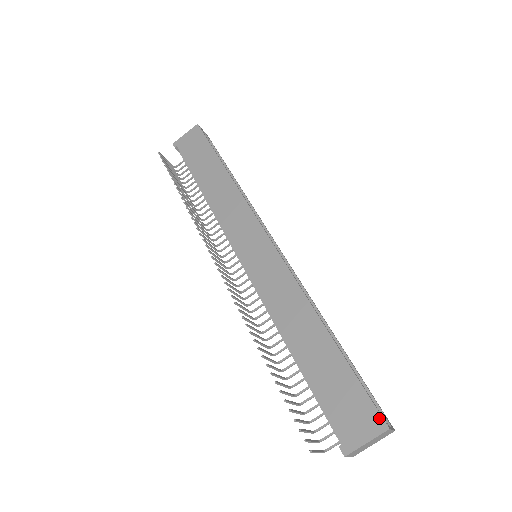
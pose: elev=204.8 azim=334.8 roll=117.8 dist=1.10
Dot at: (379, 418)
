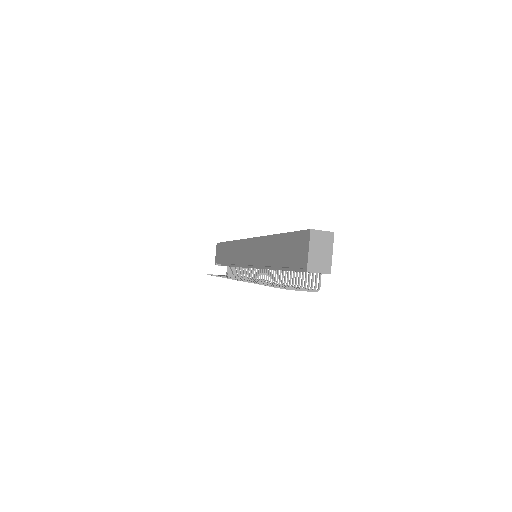
Dot at: (306, 232)
